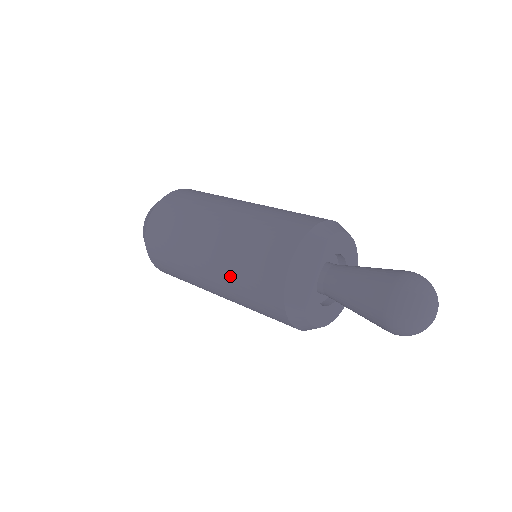
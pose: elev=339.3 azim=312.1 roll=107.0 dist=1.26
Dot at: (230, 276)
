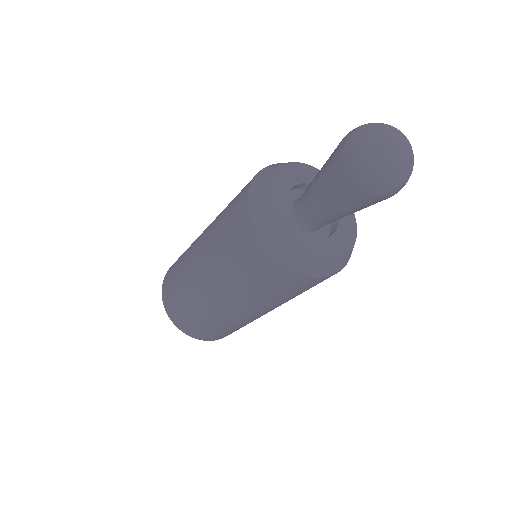
Dot at: (236, 288)
